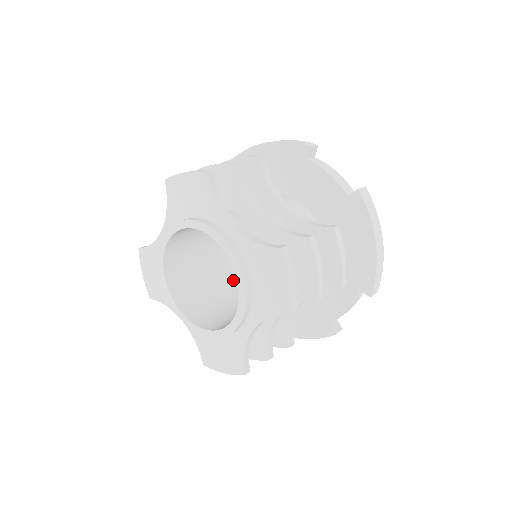
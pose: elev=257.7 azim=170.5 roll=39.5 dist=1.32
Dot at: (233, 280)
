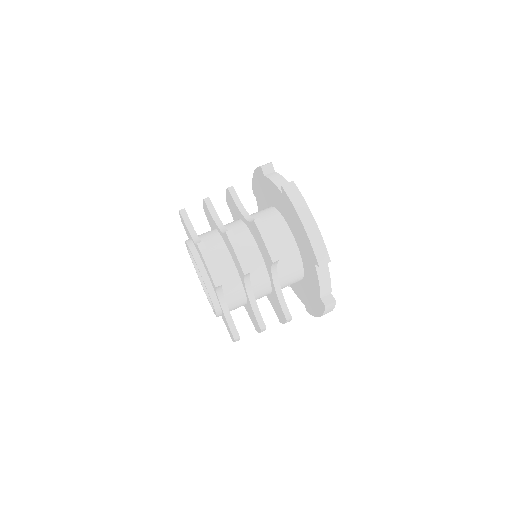
Dot at: occluded
